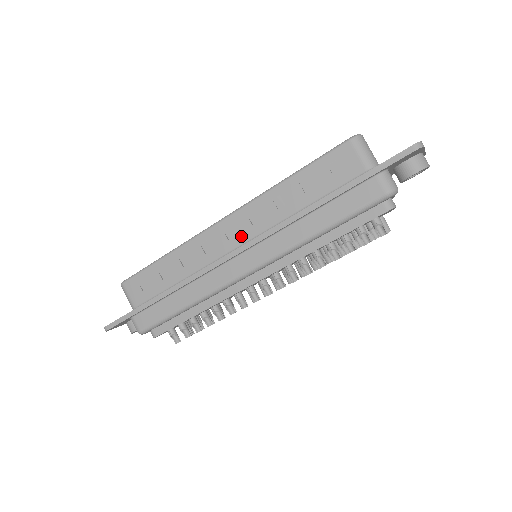
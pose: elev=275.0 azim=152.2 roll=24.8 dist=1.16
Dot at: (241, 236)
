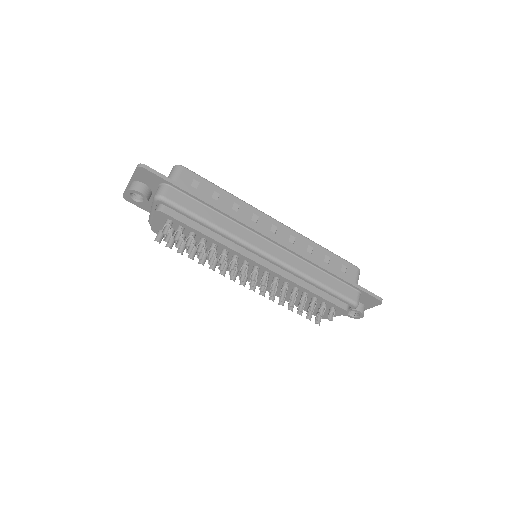
Dot at: (279, 237)
